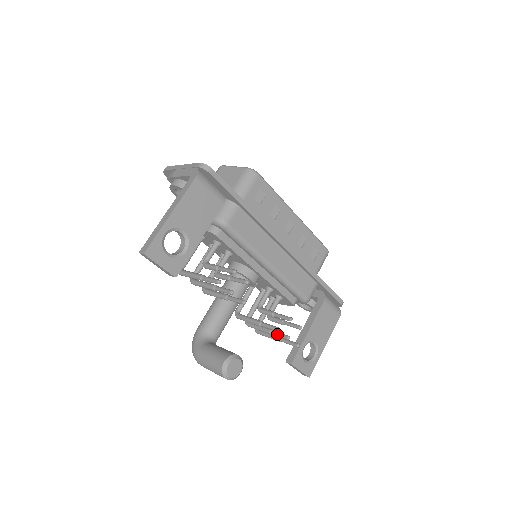
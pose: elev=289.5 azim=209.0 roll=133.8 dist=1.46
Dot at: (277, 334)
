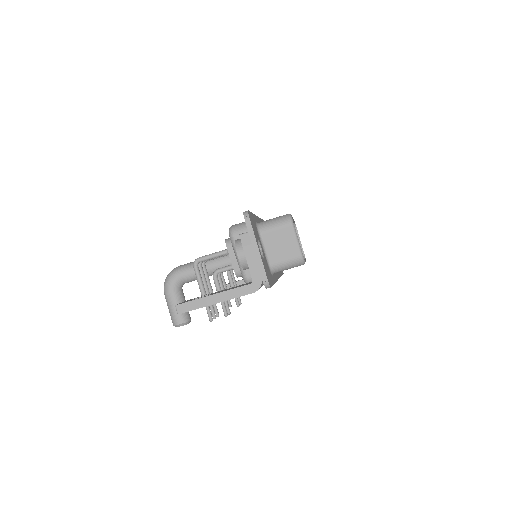
Dot at: occluded
